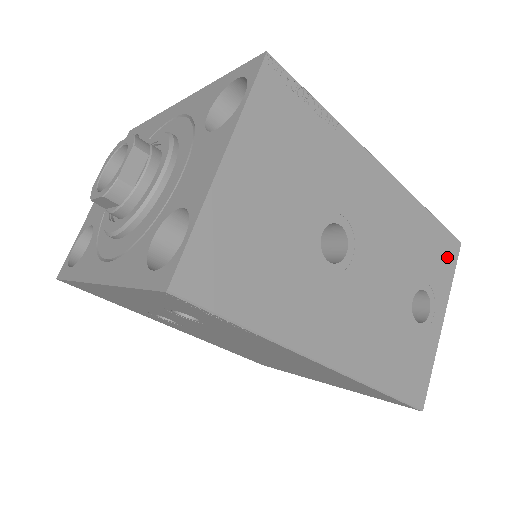
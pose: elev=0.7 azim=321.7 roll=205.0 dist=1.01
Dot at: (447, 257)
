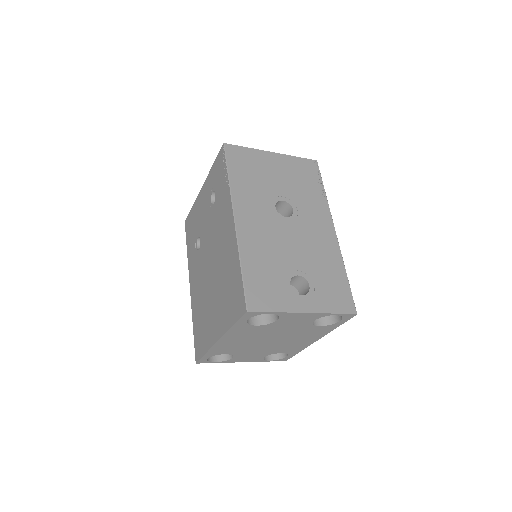
Dot at: (340, 301)
